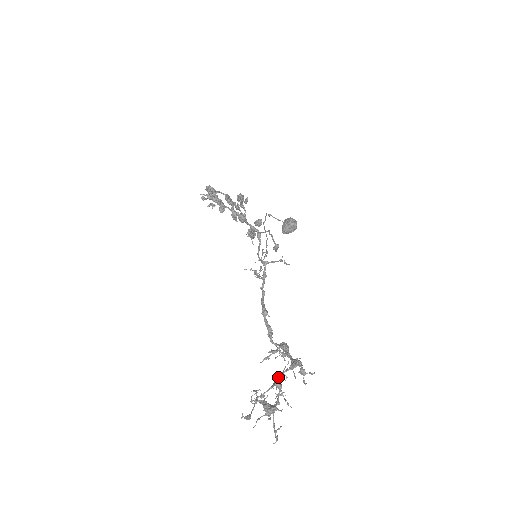
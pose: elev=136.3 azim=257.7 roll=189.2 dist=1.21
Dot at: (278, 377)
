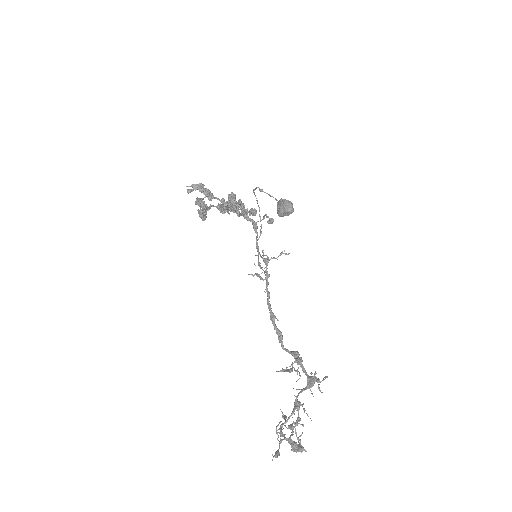
Dot at: occluded
